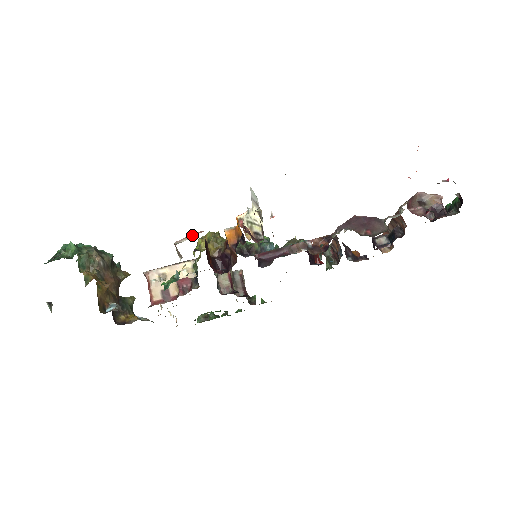
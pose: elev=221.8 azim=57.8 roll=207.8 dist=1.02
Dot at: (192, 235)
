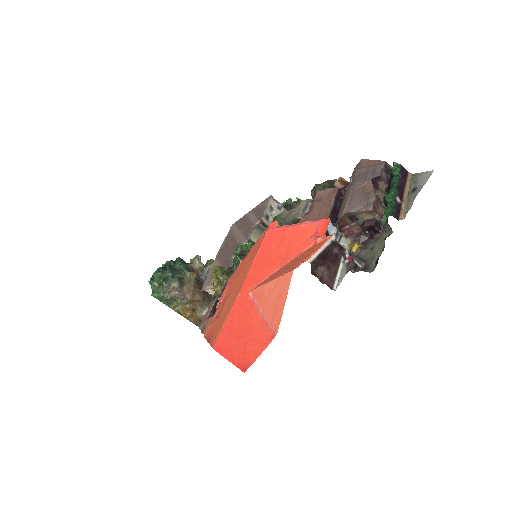
Dot at: (203, 324)
